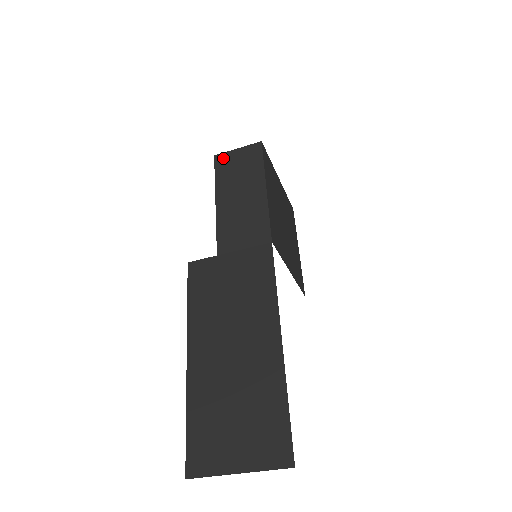
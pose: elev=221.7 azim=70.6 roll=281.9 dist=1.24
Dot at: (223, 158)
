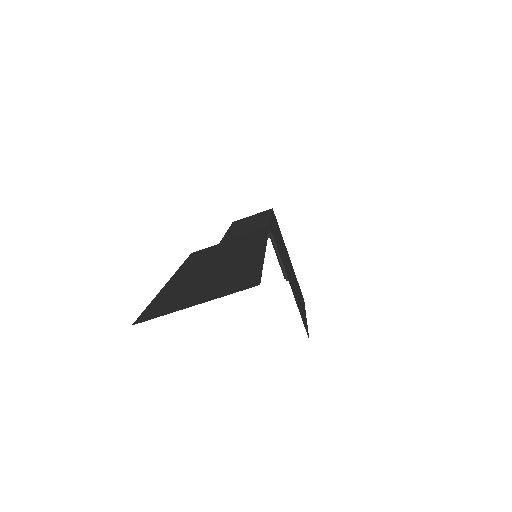
Dot at: (240, 220)
